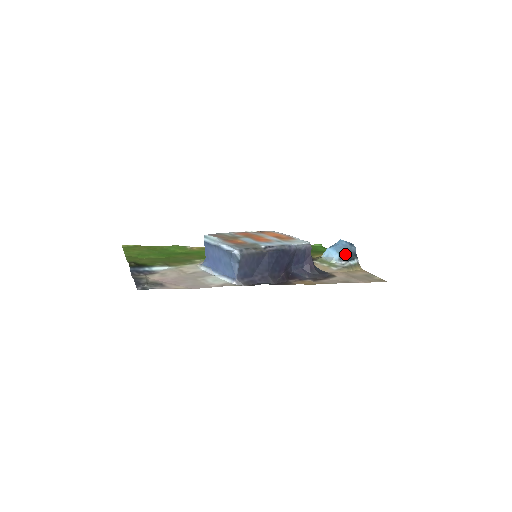
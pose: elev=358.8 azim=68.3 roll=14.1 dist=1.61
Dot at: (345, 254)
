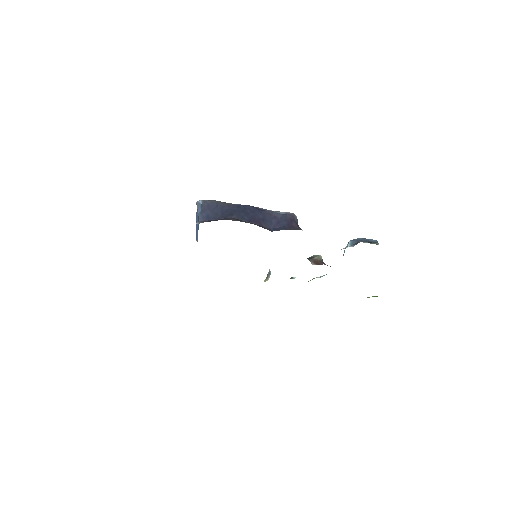
Dot at: (358, 240)
